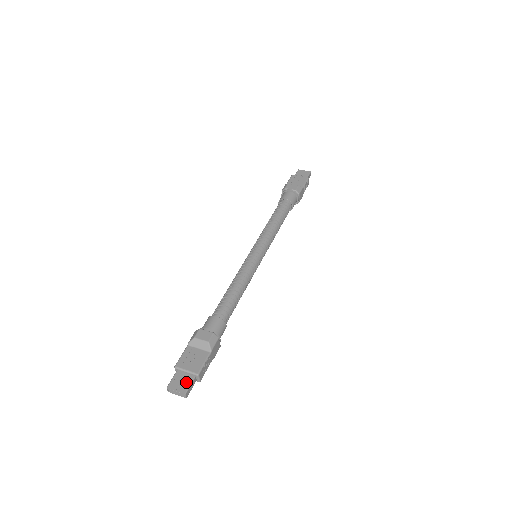
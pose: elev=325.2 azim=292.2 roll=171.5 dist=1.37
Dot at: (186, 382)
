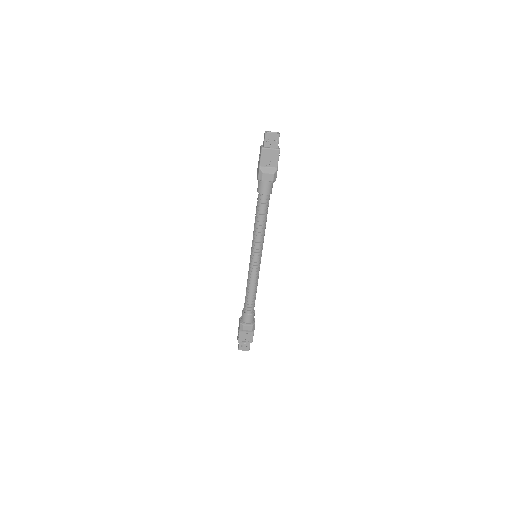
Dot at: (274, 140)
